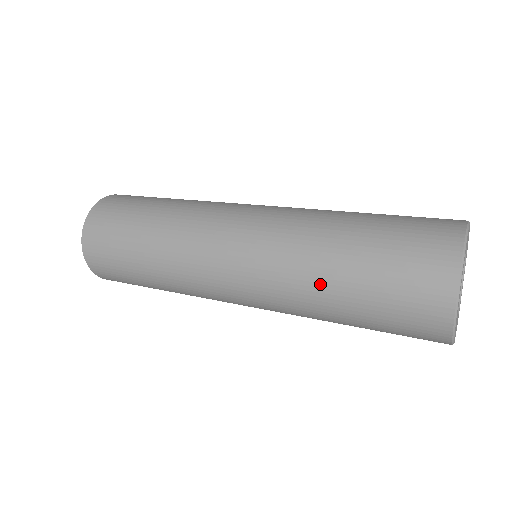
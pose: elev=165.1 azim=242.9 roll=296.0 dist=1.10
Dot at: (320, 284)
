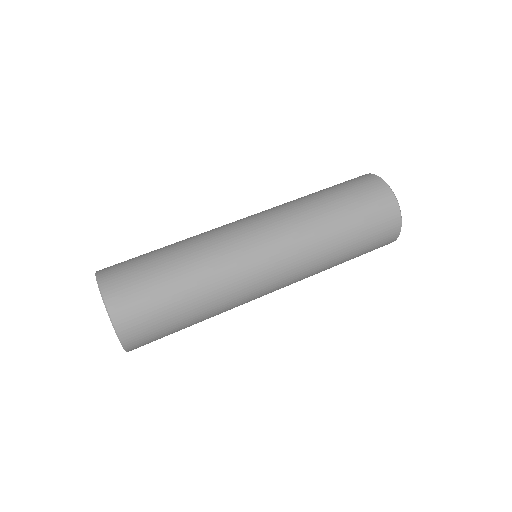
Dot at: (333, 264)
